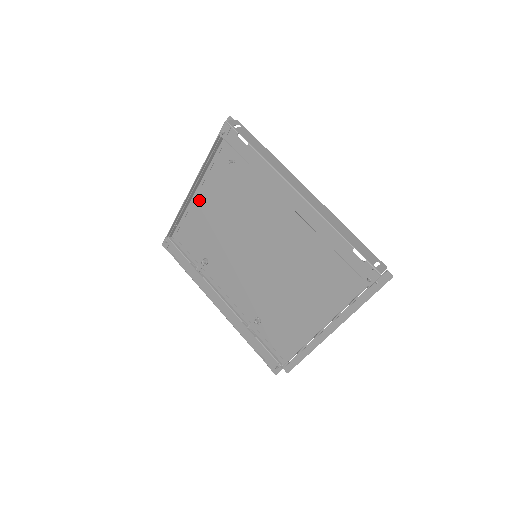
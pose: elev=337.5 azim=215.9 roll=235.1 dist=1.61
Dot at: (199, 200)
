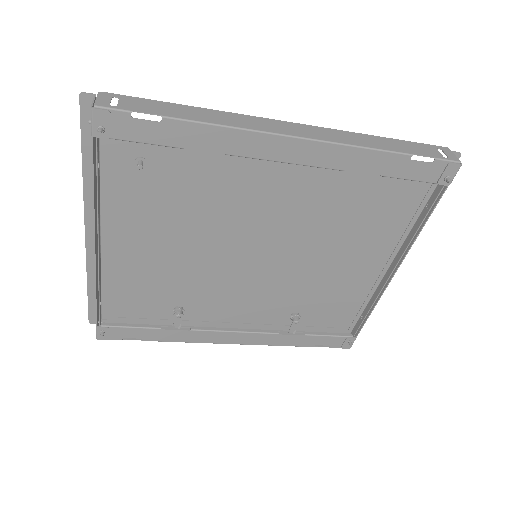
Dot at: (115, 250)
